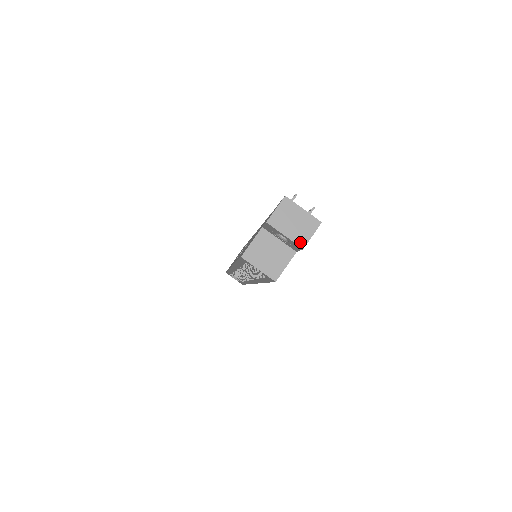
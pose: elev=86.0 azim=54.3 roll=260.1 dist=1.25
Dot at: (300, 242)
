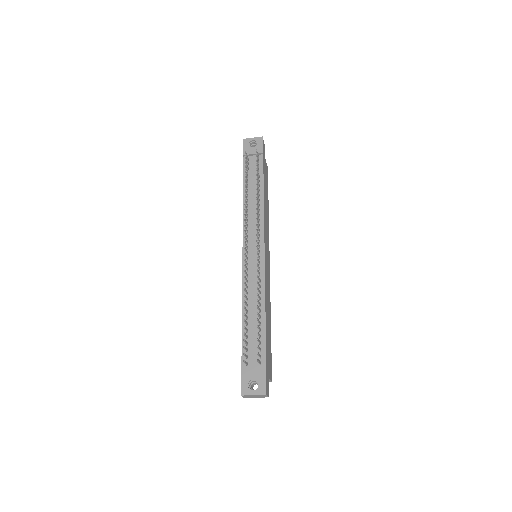
Dot at: occluded
